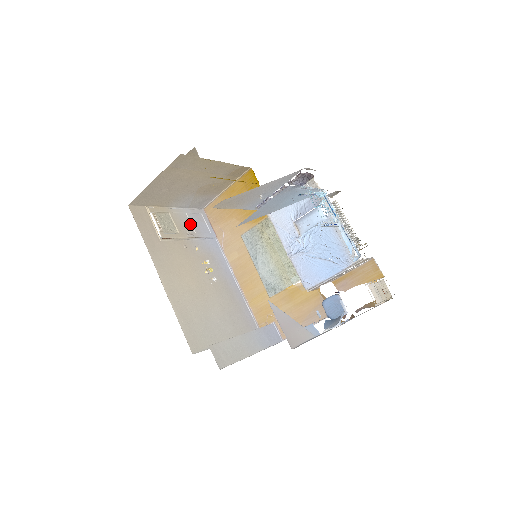
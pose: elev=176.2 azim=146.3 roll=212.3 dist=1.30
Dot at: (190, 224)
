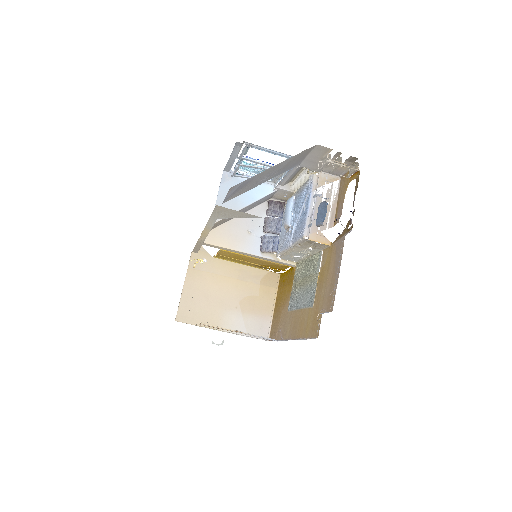
Dot at: occluded
